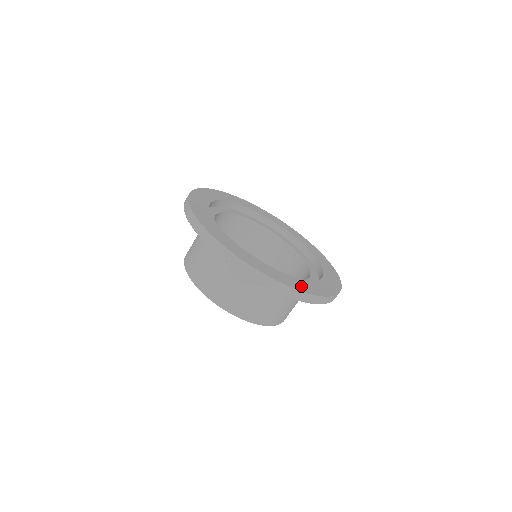
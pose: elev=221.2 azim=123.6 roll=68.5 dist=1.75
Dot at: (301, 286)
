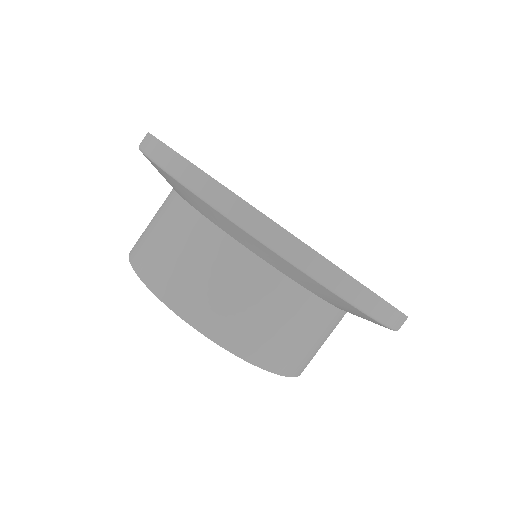
Dot at: occluded
